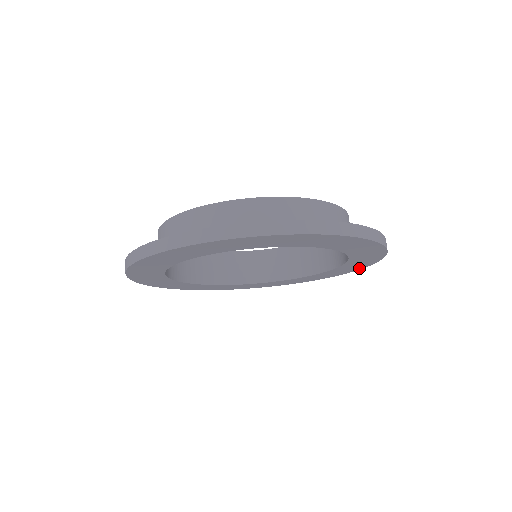
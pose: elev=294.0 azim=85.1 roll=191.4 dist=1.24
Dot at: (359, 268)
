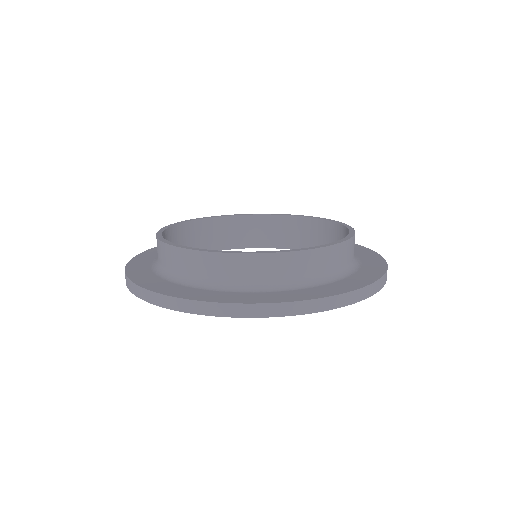
Dot at: occluded
